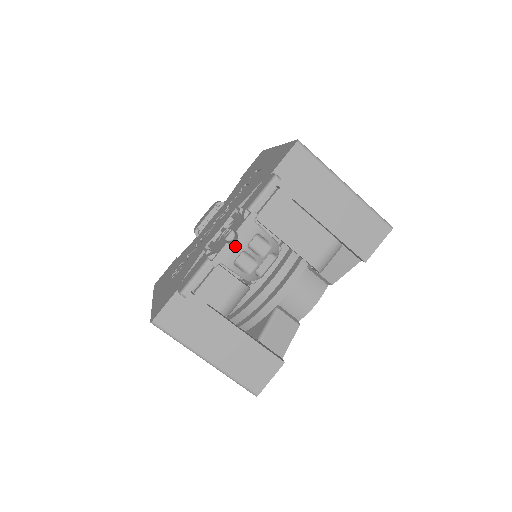
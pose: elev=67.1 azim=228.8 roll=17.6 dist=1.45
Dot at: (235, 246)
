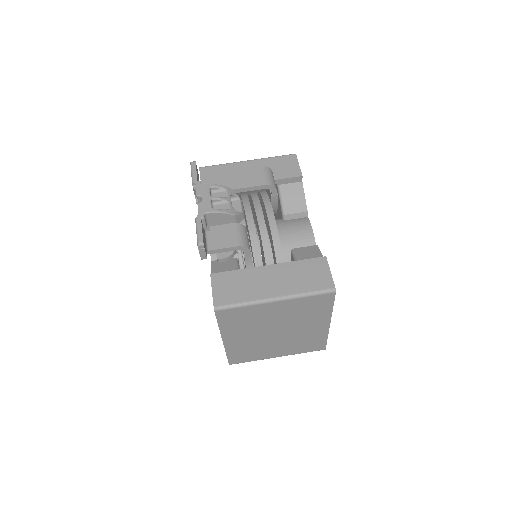
Dot at: (203, 201)
